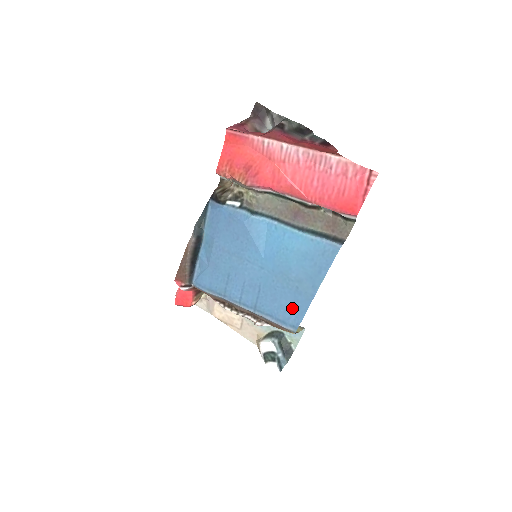
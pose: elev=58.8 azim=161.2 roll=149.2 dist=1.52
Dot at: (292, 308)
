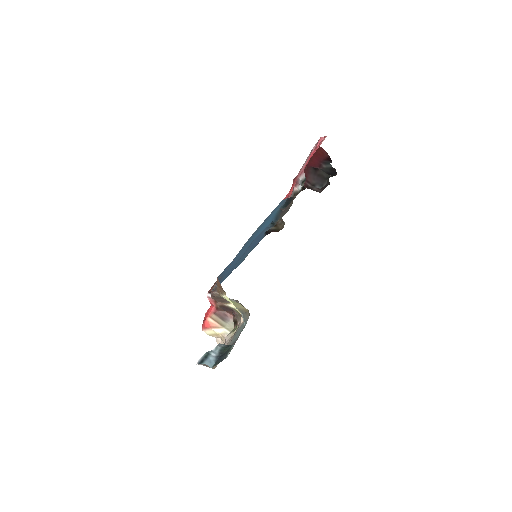
Dot at: occluded
